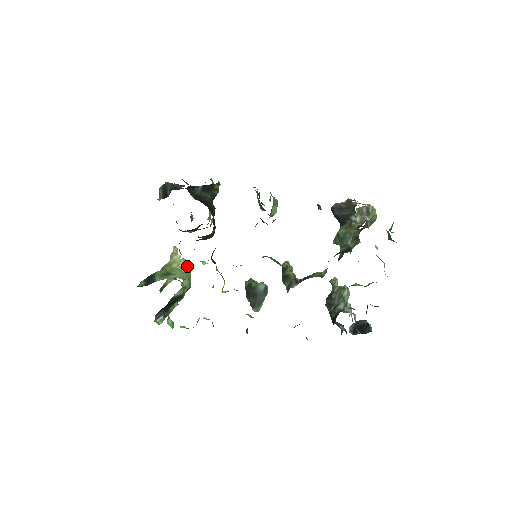
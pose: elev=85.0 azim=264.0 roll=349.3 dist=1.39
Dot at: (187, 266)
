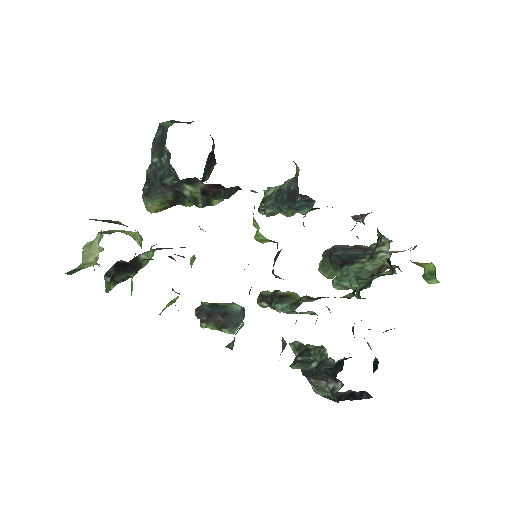
Dot at: (141, 244)
